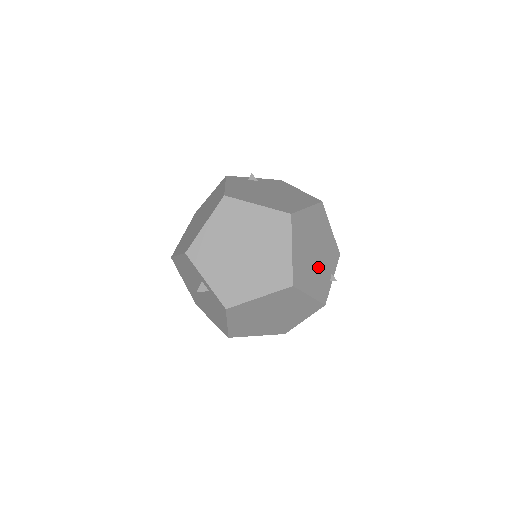
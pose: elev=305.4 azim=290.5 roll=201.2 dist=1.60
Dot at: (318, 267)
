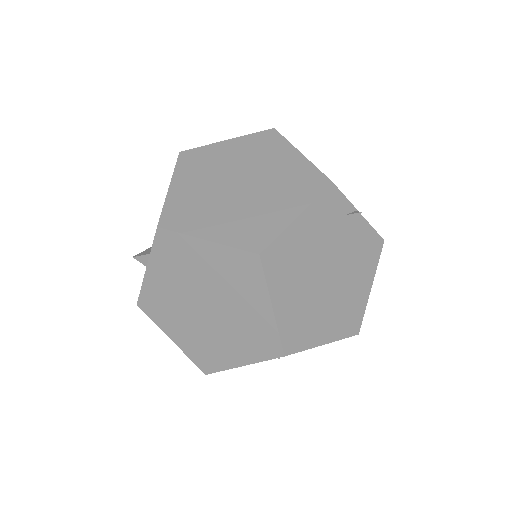
Dot at: occluded
